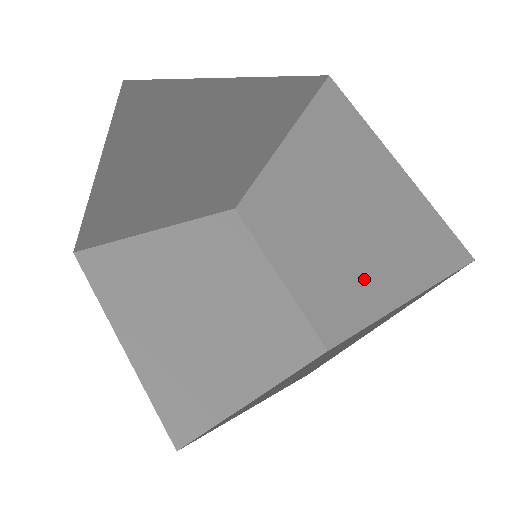
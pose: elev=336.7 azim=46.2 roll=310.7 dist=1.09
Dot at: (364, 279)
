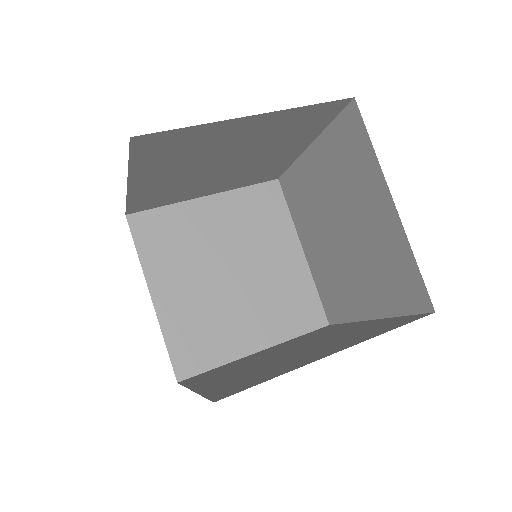
Dot at: (359, 285)
